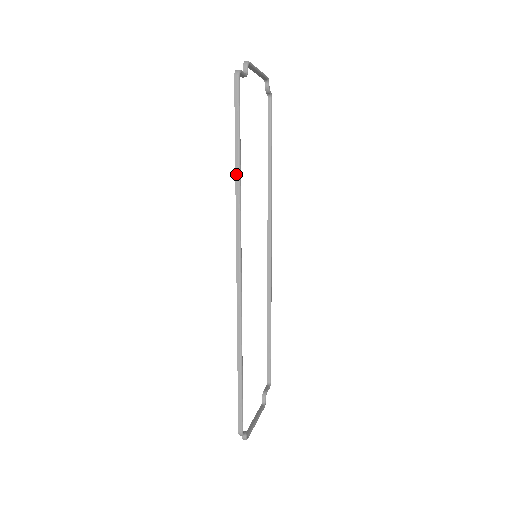
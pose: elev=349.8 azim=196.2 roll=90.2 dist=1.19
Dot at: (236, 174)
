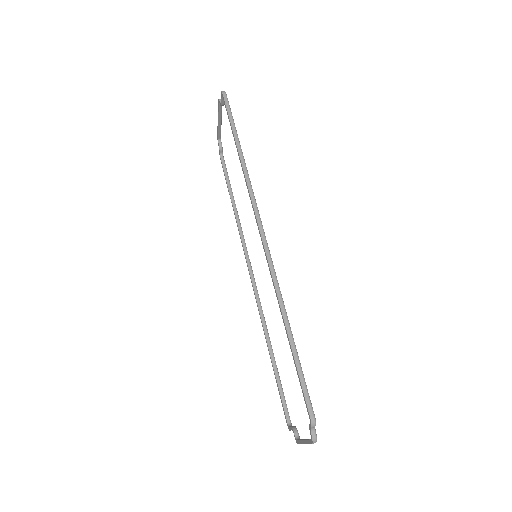
Dot at: (240, 157)
